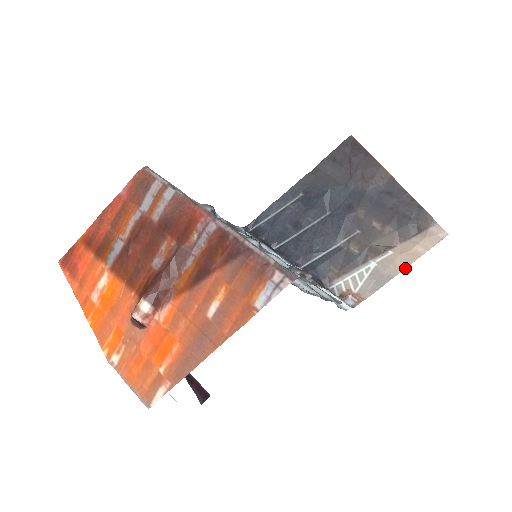
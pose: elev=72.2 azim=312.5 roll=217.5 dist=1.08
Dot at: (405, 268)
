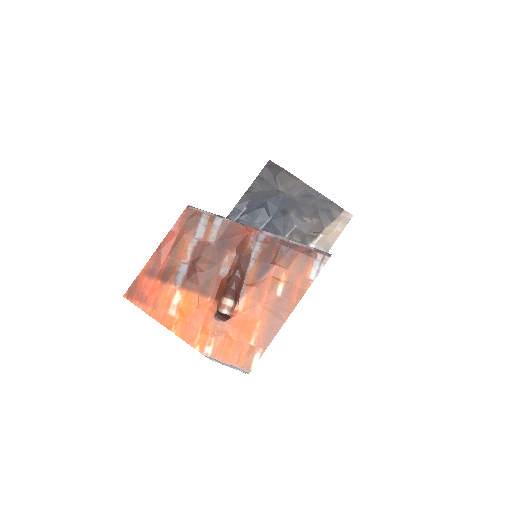
Dot at: (333, 243)
